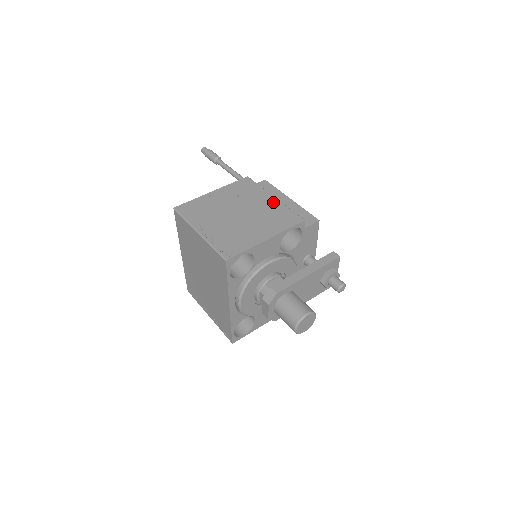
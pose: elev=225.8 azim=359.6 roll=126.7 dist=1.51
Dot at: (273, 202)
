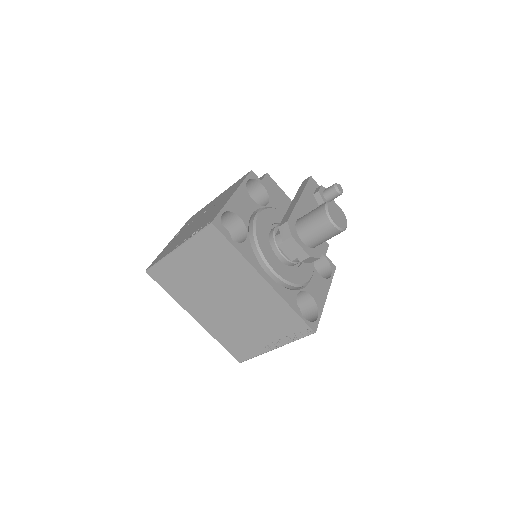
Dot at: occluded
